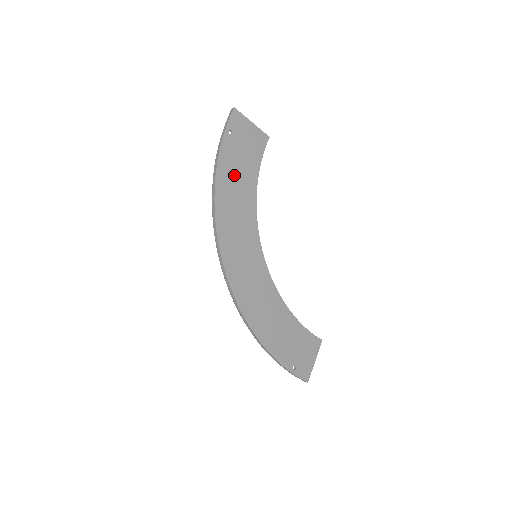
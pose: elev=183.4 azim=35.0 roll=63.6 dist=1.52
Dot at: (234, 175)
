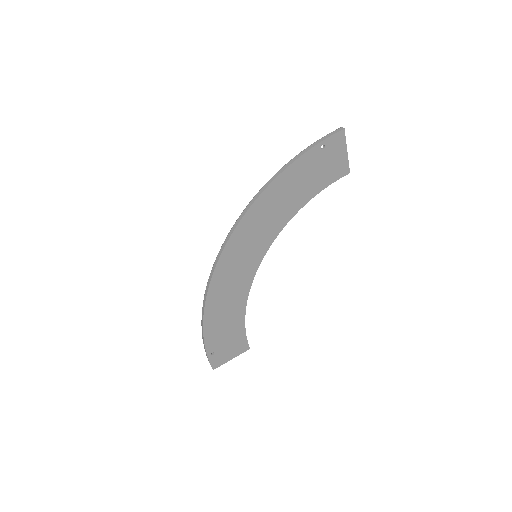
Dot at: (295, 184)
